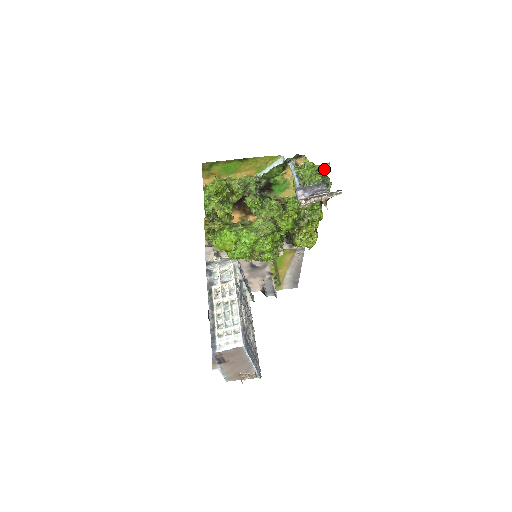
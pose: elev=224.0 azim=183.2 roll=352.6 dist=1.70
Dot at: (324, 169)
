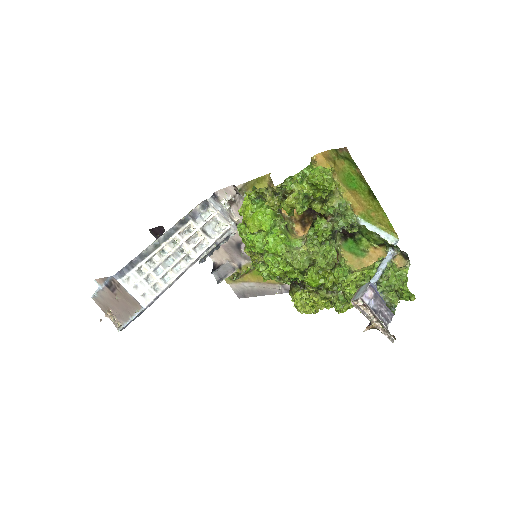
Dot at: (405, 295)
